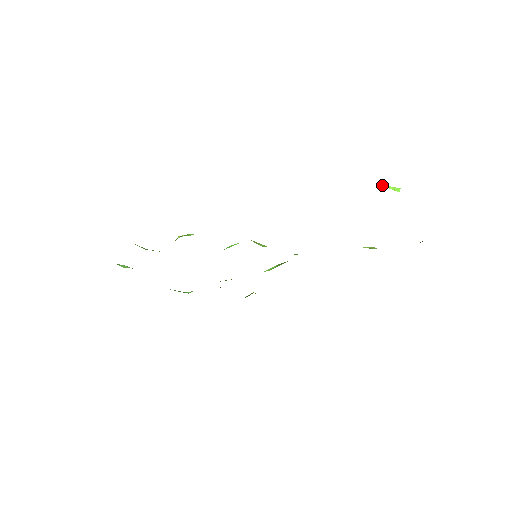
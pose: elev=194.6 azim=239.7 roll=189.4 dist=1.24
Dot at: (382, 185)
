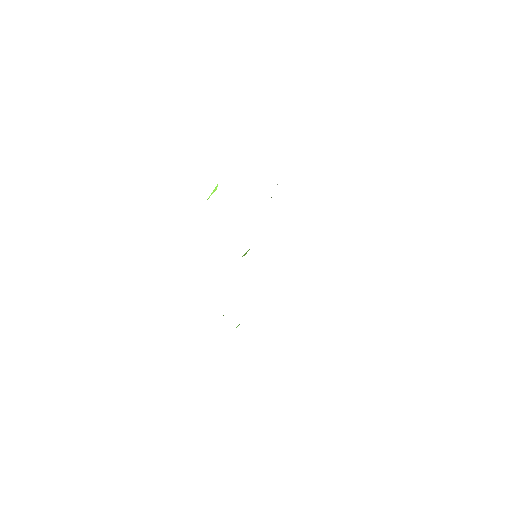
Dot at: (208, 198)
